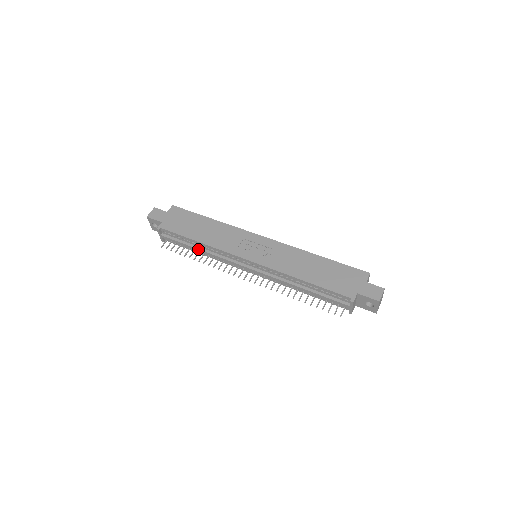
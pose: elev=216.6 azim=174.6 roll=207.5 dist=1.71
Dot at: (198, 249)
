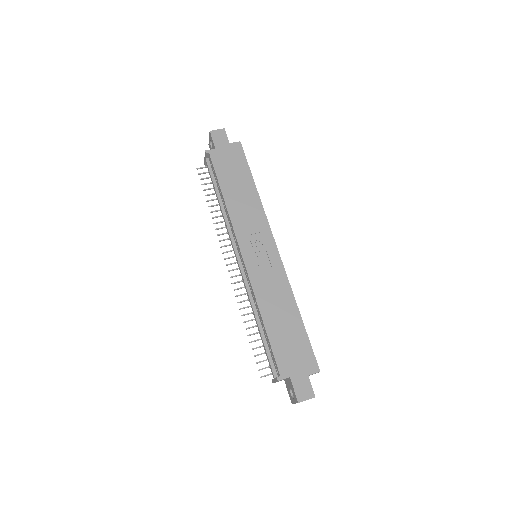
Dot at: (219, 202)
